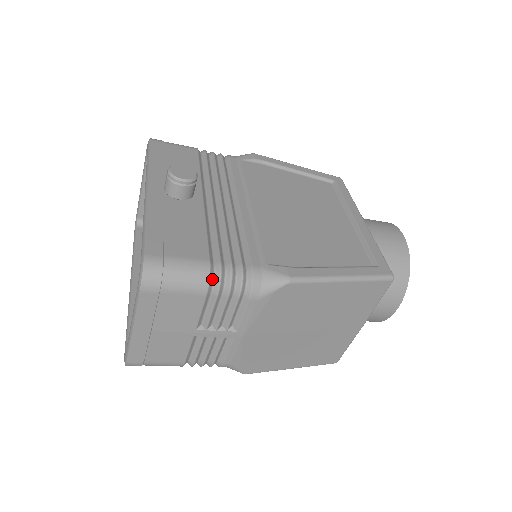
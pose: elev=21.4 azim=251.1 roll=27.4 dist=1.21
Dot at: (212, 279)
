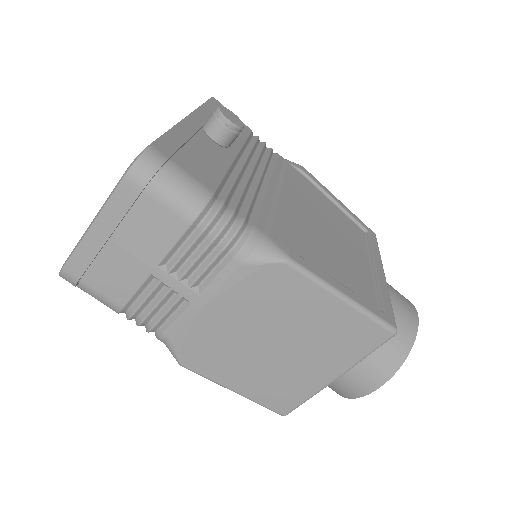
Dot at: (206, 211)
